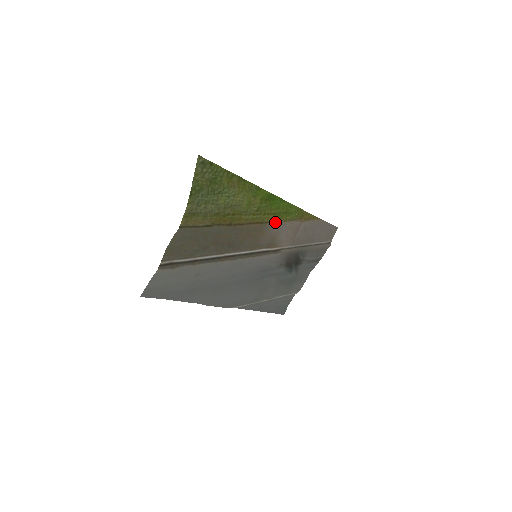
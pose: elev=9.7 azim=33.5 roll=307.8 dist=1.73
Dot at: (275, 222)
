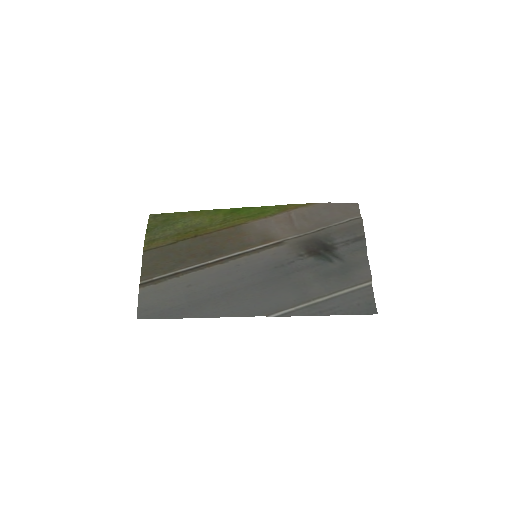
Dot at: (252, 222)
